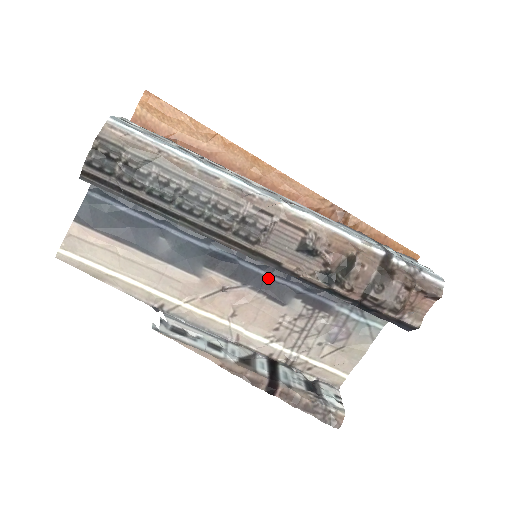
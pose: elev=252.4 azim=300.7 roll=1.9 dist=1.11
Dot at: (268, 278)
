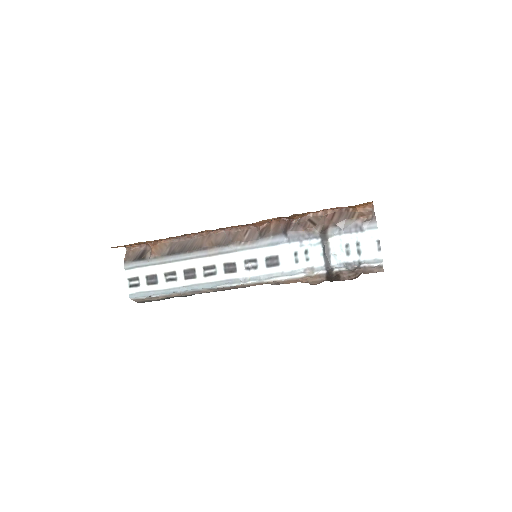
Dot at: occluded
